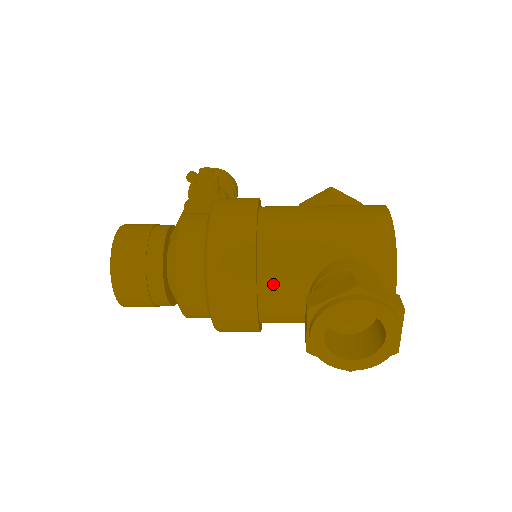
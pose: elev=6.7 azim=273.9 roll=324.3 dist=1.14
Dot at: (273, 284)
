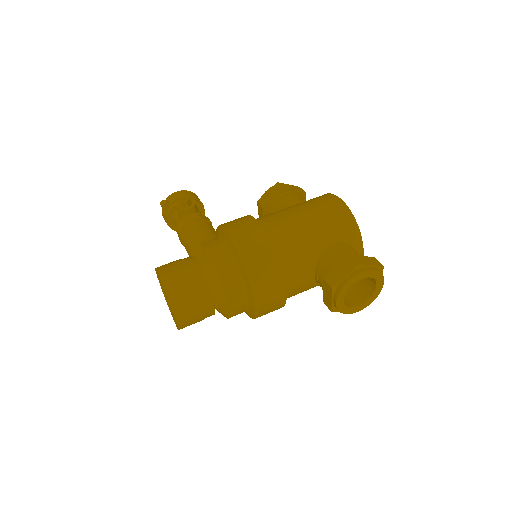
Dot at: (292, 276)
